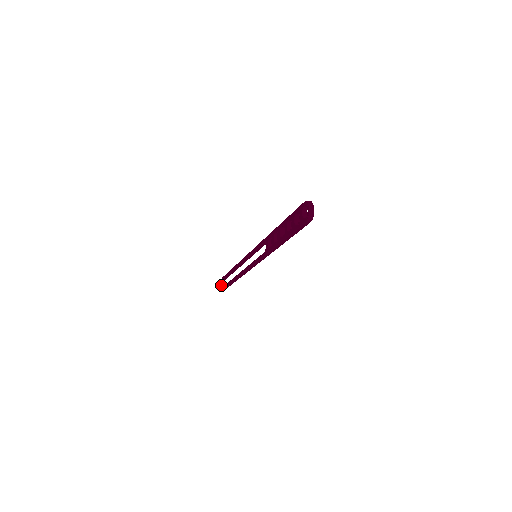
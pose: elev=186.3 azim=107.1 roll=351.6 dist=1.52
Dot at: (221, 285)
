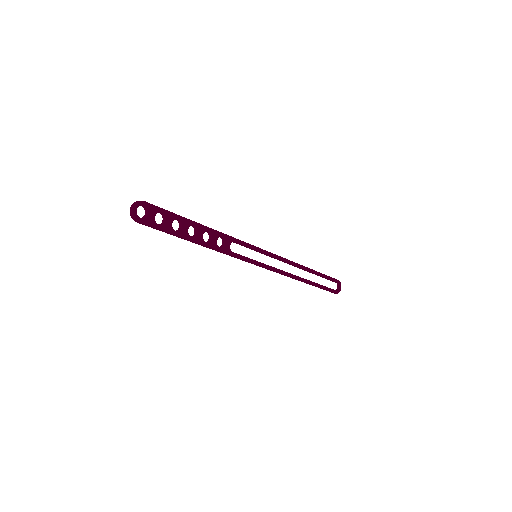
Dot at: (337, 288)
